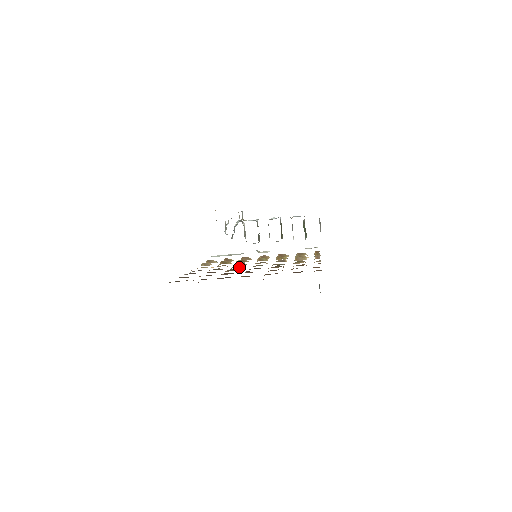
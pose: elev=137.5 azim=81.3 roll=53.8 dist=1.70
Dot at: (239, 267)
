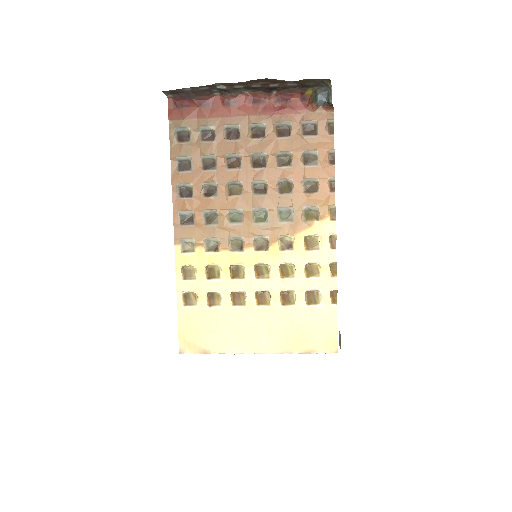
Dot at: (237, 222)
